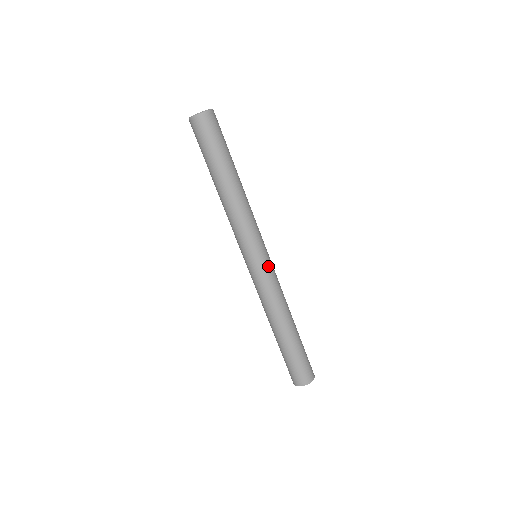
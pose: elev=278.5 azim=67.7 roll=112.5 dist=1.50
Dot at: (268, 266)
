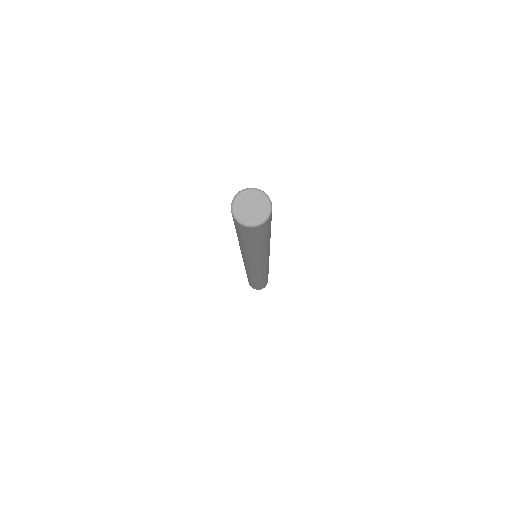
Dot at: (264, 269)
